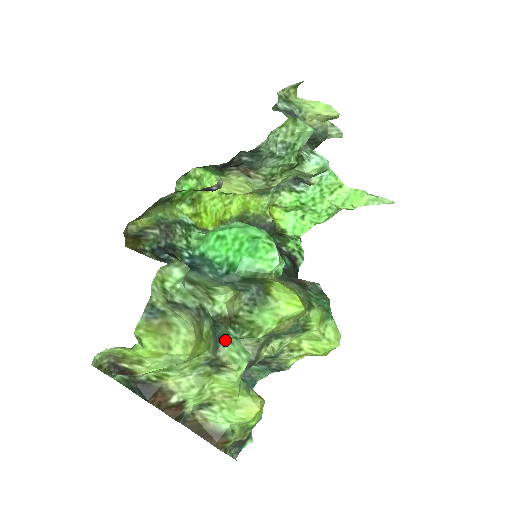
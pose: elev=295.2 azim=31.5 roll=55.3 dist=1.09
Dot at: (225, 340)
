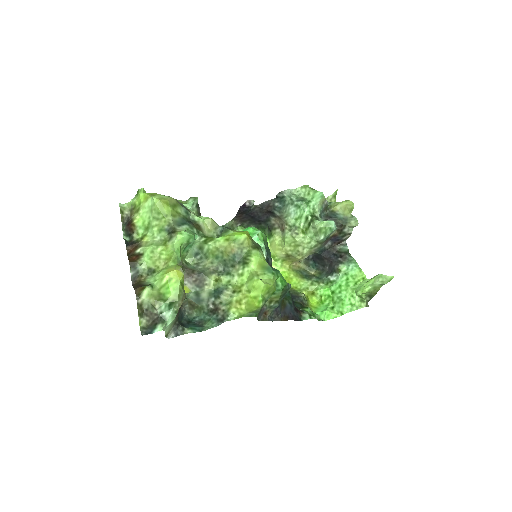
Dot at: (187, 227)
